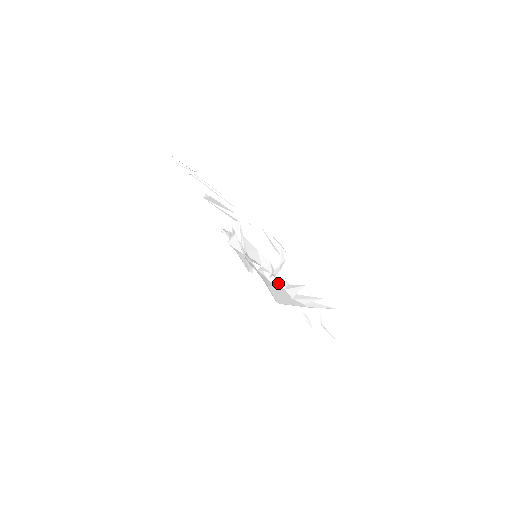
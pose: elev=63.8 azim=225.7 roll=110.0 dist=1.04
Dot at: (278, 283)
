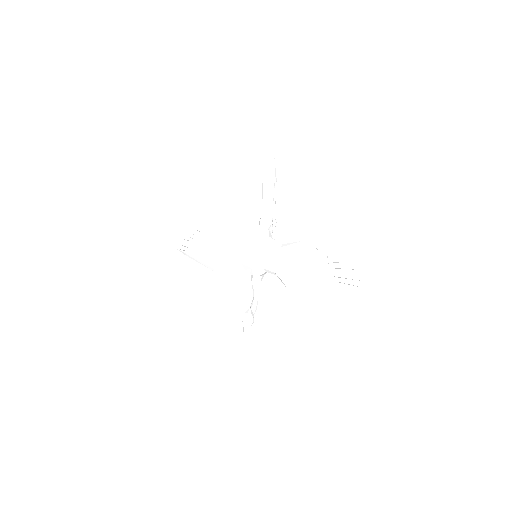
Dot at: (333, 263)
